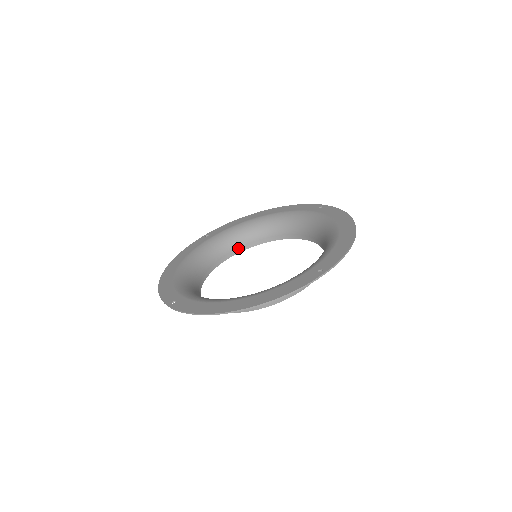
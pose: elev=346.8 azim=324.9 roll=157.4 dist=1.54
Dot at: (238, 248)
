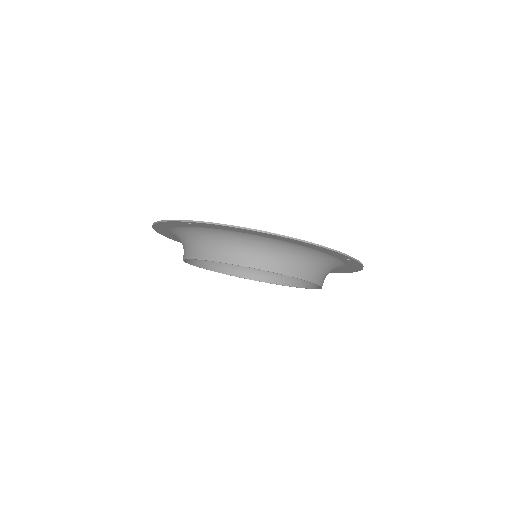
Dot at: (214, 266)
